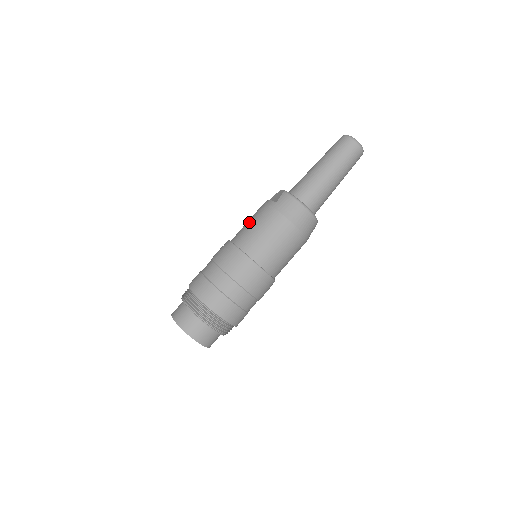
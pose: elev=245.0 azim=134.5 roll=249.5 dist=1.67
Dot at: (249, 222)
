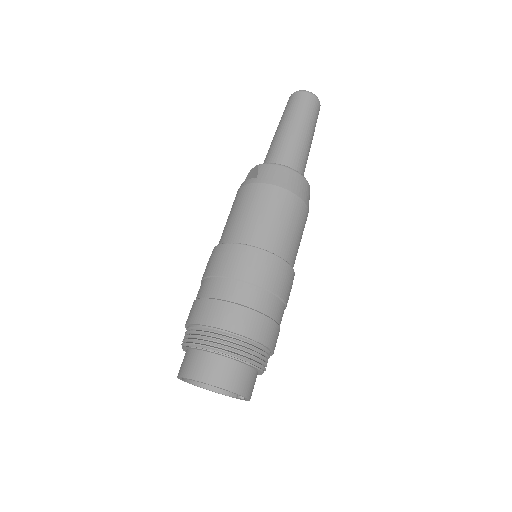
Dot at: (233, 213)
